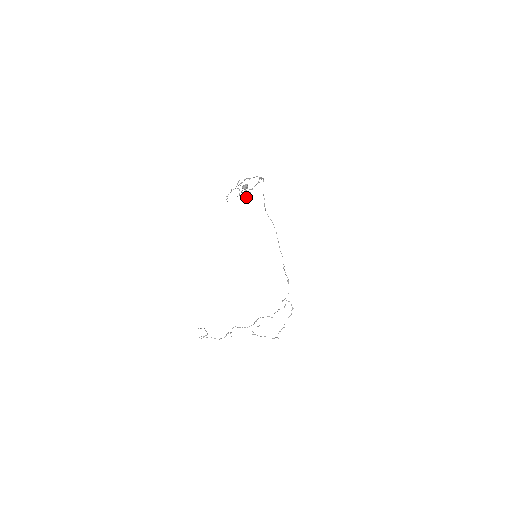
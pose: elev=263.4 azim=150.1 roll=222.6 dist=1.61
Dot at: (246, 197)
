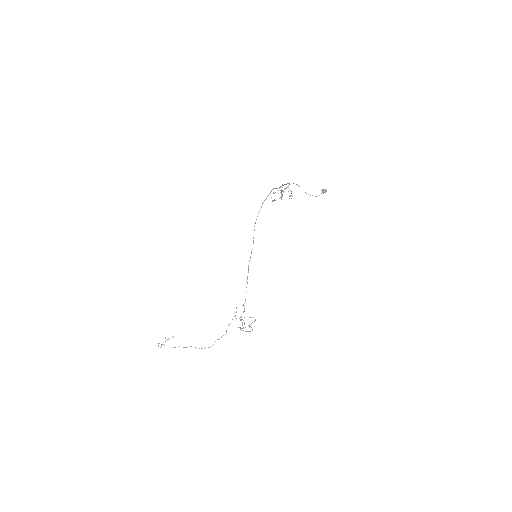
Dot at: (281, 199)
